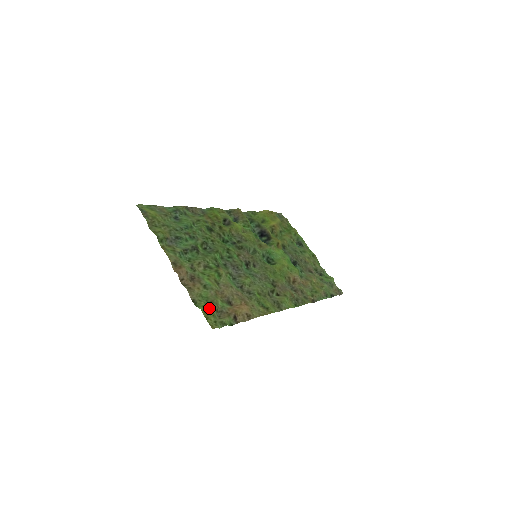
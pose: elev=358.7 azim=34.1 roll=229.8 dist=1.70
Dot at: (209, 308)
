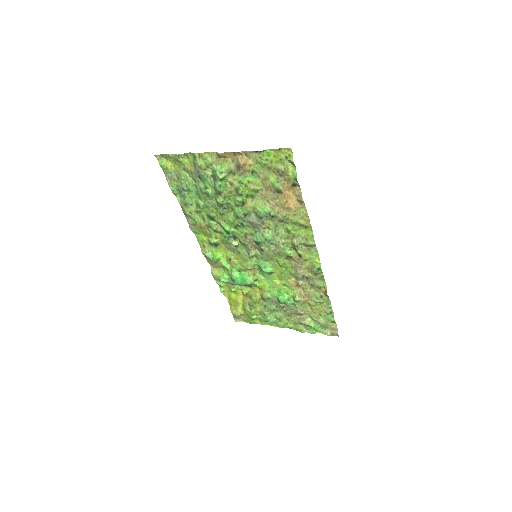
Dot at: (272, 161)
